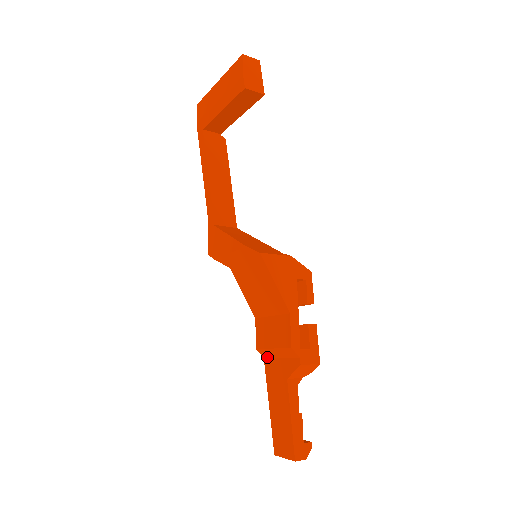
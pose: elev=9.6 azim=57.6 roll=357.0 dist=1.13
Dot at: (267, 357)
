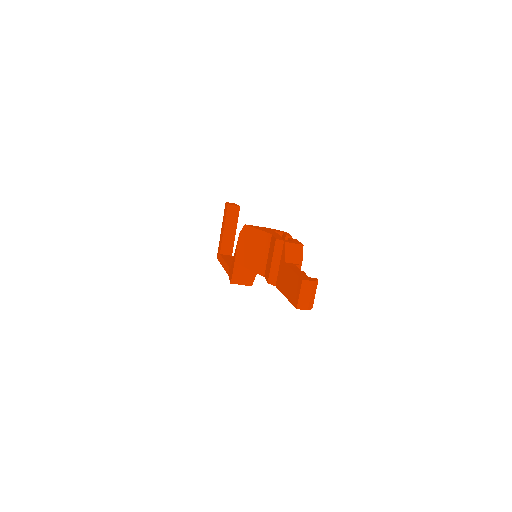
Dot at: (276, 281)
